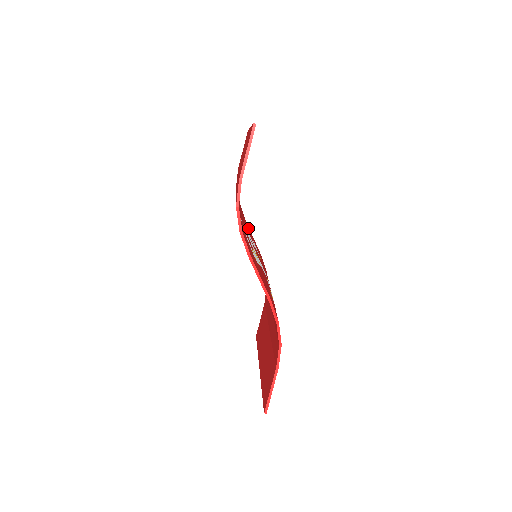
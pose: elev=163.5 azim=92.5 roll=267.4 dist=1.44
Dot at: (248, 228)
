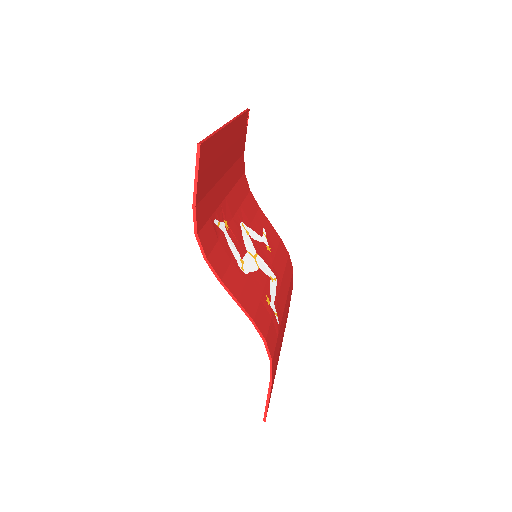
Dot at: (259, 216)
